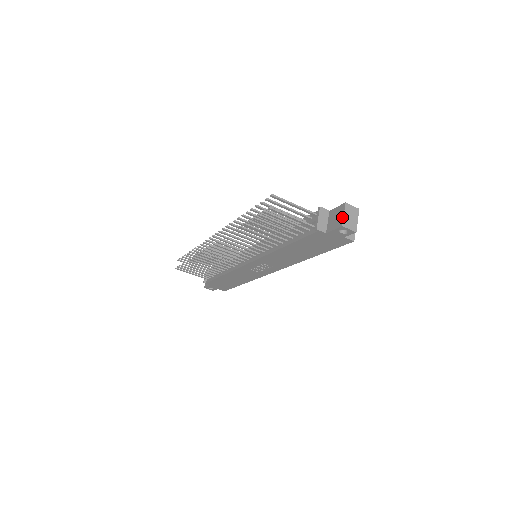
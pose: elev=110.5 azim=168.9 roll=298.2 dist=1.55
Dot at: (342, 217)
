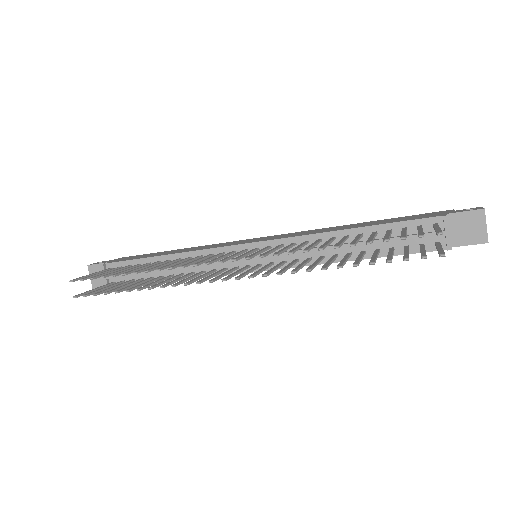
Dot at: (485, 230)
